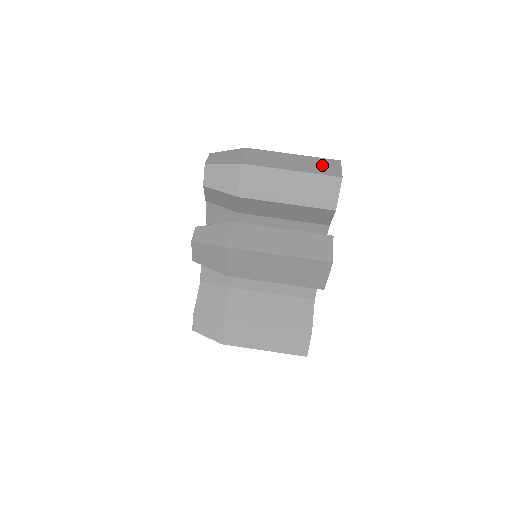
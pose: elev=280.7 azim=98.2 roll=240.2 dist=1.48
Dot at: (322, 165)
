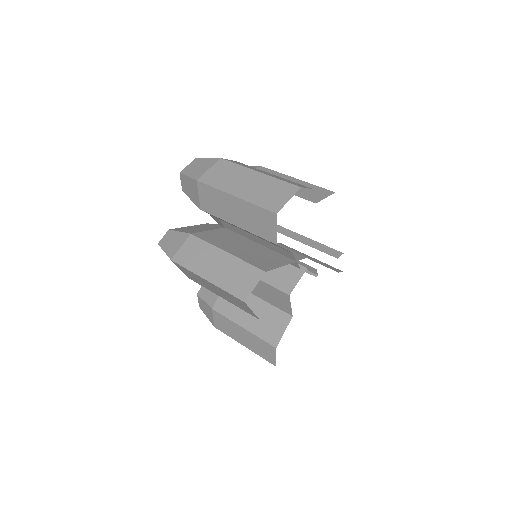
Dot at: (272, 192)
